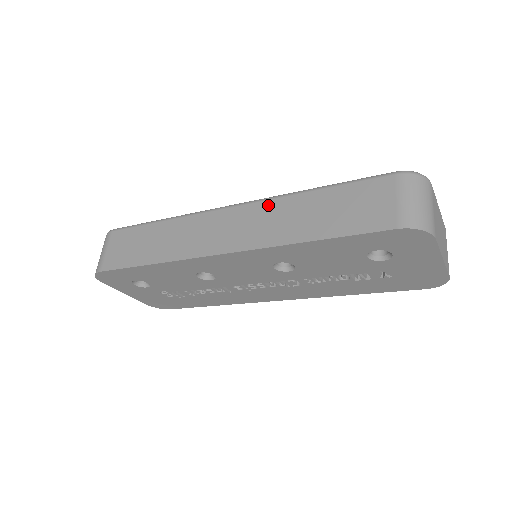
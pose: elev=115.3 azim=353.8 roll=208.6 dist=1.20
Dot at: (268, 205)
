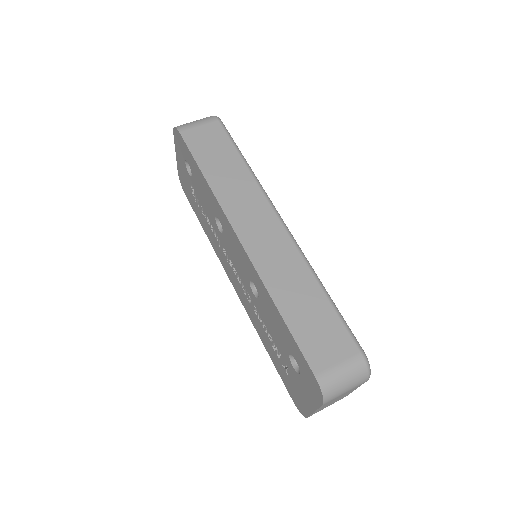
Dot at: (295, 256)
